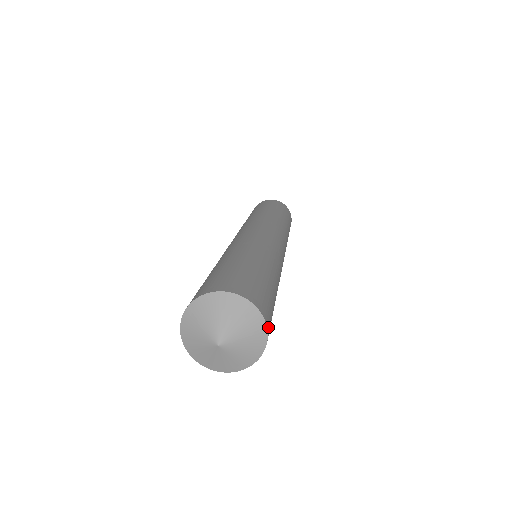
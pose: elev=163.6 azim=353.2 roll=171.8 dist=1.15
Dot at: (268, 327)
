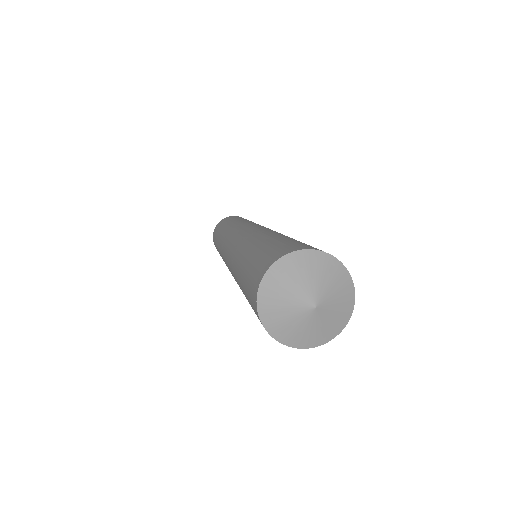
Dot at: (350, 285)
